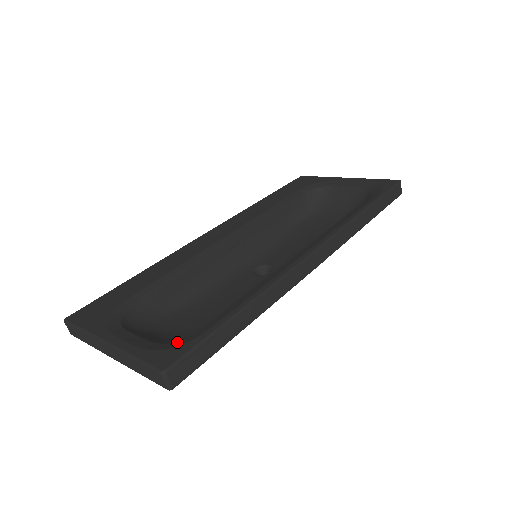
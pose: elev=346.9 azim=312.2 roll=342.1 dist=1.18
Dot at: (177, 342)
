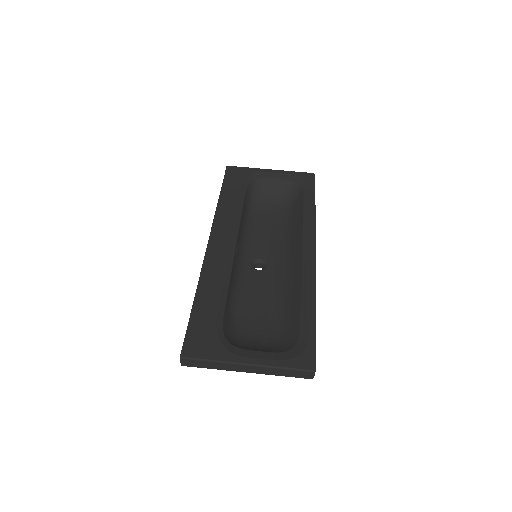
Dot at: (296, 347)
